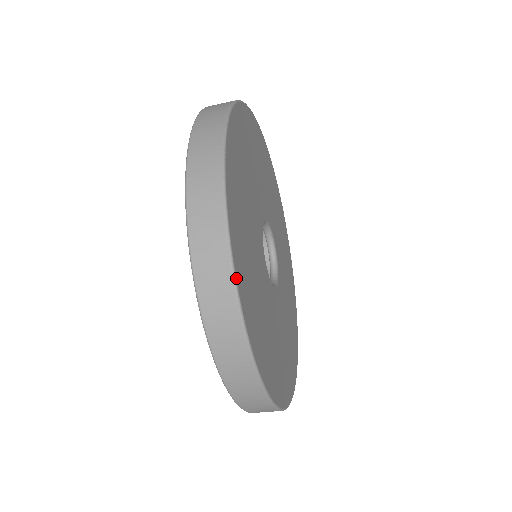
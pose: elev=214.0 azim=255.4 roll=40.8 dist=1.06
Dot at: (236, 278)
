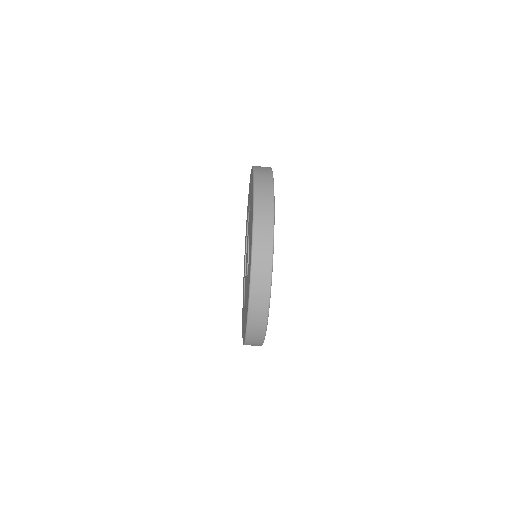
Dot at: (274, 223)
